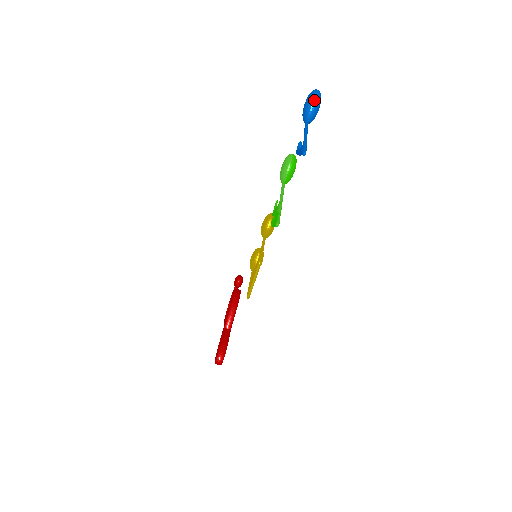
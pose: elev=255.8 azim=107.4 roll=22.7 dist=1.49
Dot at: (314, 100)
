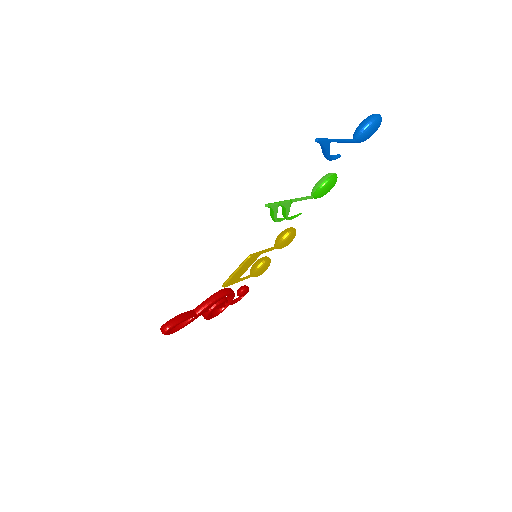
Dot at: (370, 120)
